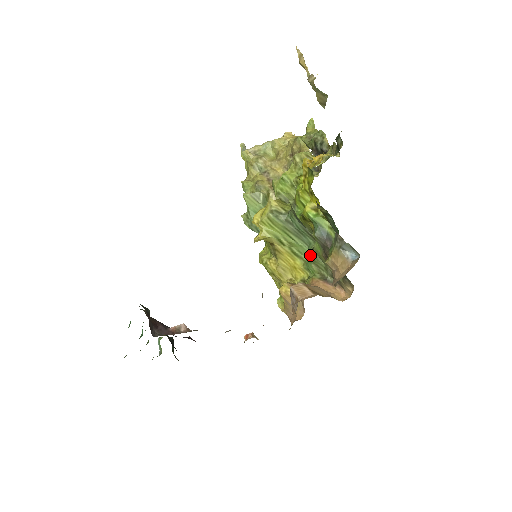
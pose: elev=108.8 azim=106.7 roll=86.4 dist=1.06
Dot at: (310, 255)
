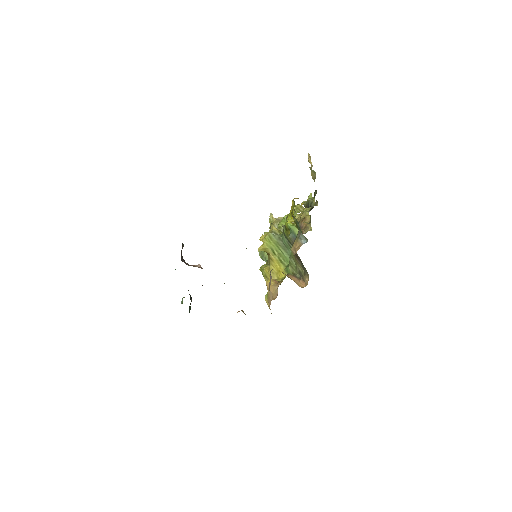
Dot at: occluded
